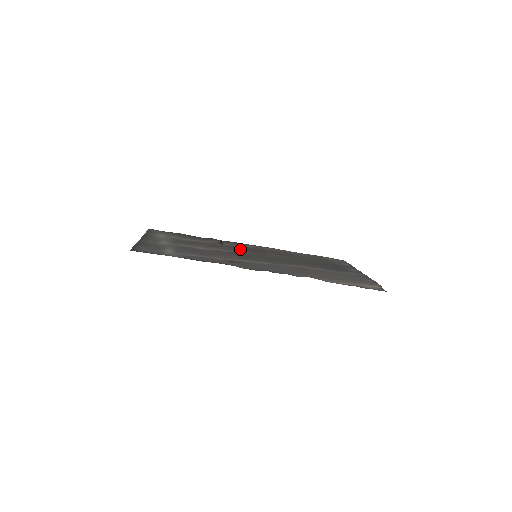
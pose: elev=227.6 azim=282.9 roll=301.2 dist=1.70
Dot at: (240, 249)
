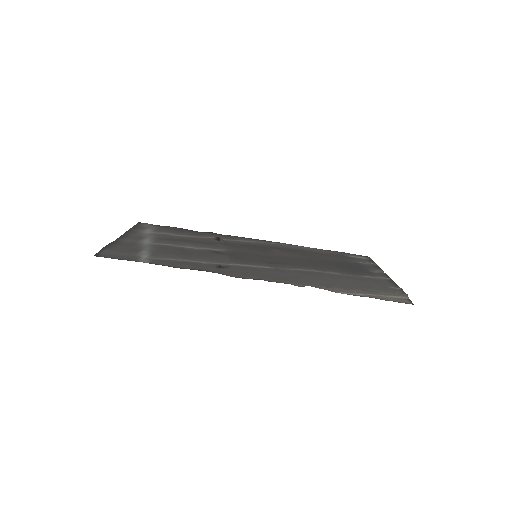
Dot at: (240, 246)
